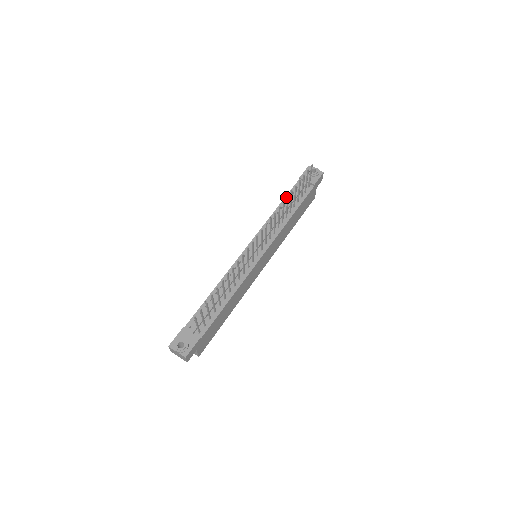
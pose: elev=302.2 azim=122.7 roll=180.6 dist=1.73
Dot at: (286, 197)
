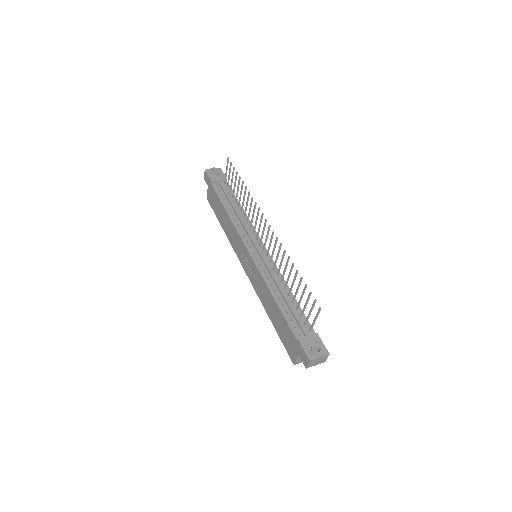
Dot at: (221, 201)
